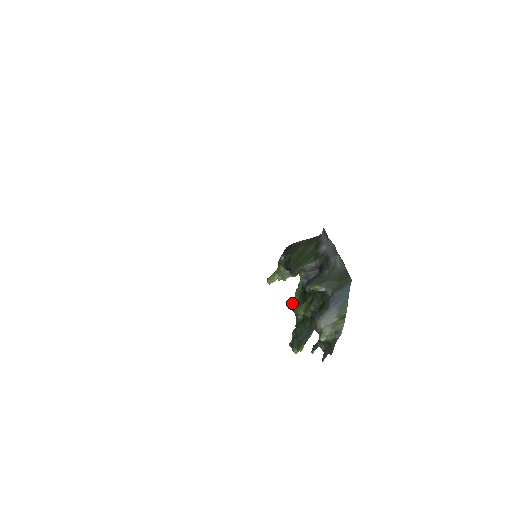
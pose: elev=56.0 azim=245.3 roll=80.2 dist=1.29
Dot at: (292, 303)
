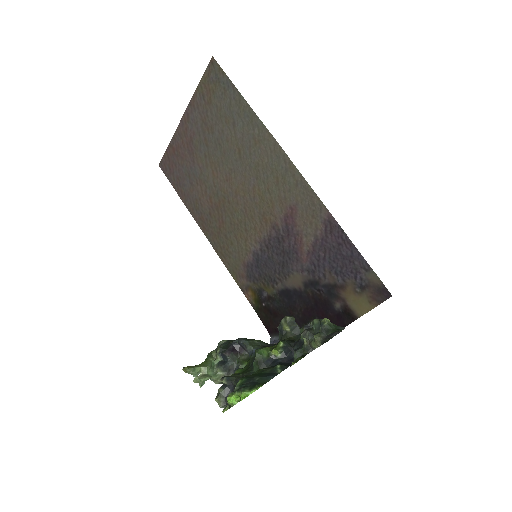
Dot at: occluded
